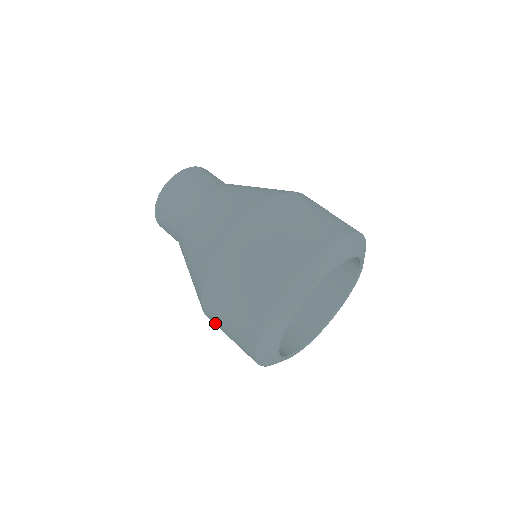
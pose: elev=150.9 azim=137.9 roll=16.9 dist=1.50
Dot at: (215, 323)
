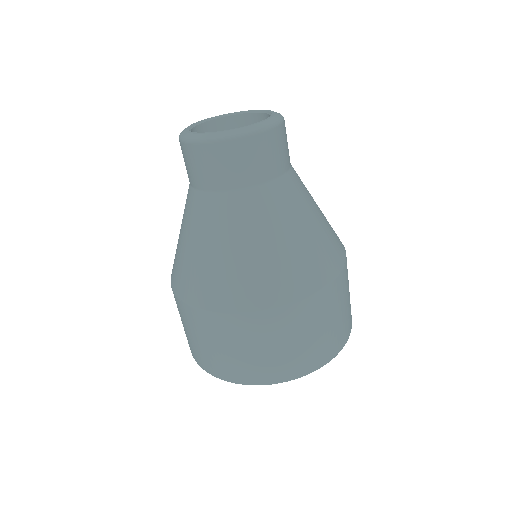
Dot at: occluded
